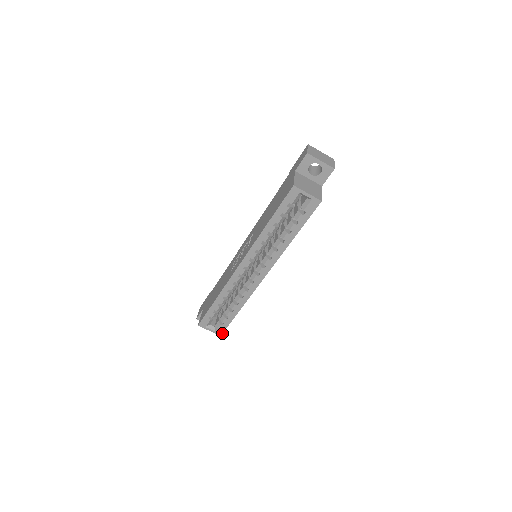
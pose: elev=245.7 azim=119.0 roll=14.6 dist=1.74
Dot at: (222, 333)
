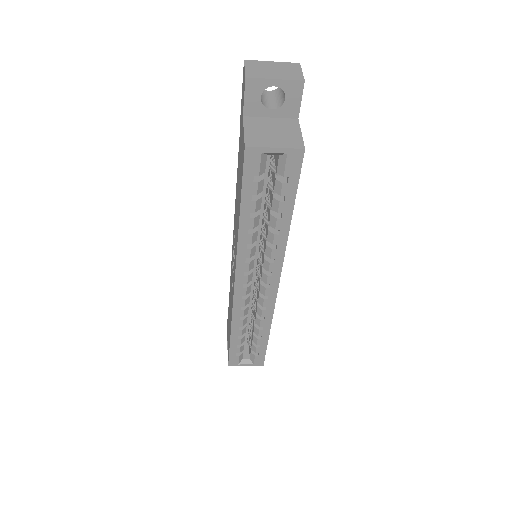
Dot at: (263, 363)
